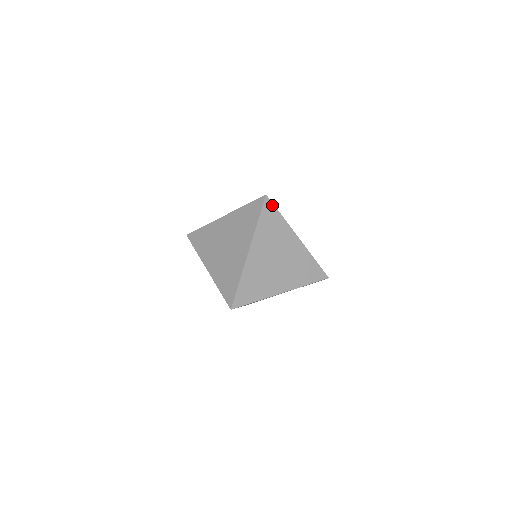
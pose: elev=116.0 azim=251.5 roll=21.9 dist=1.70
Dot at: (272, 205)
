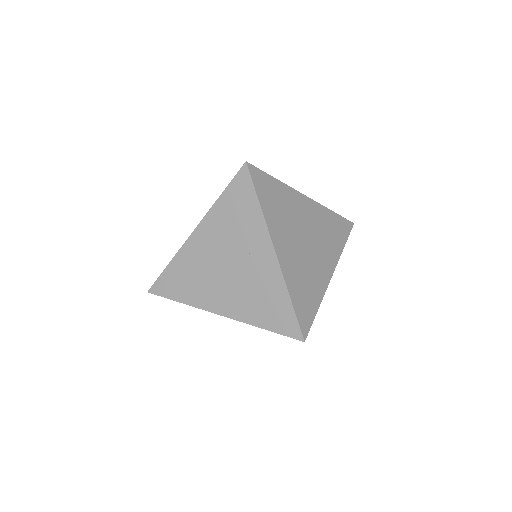
Dot at: (260, 172)
